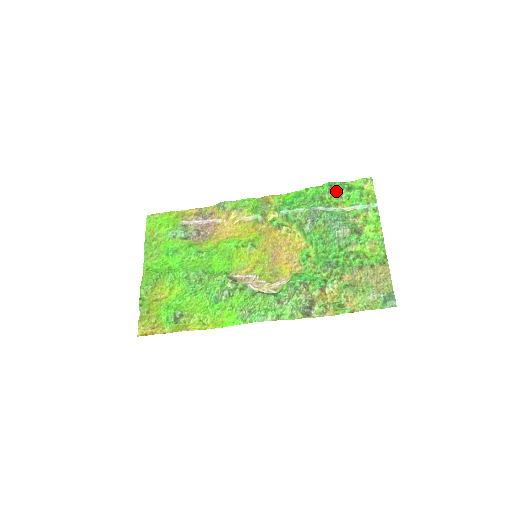
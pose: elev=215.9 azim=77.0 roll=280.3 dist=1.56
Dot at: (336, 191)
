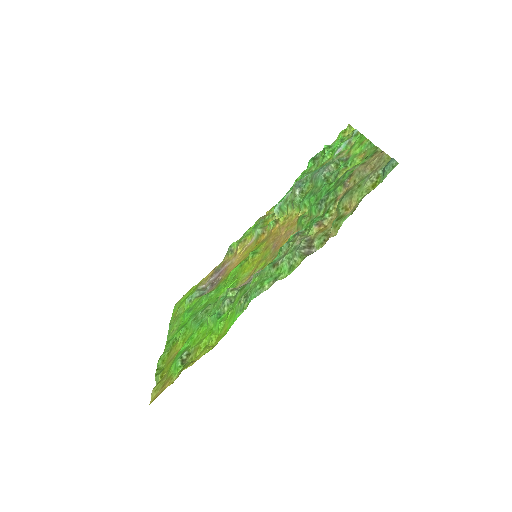
Dot at: (320, 159)
